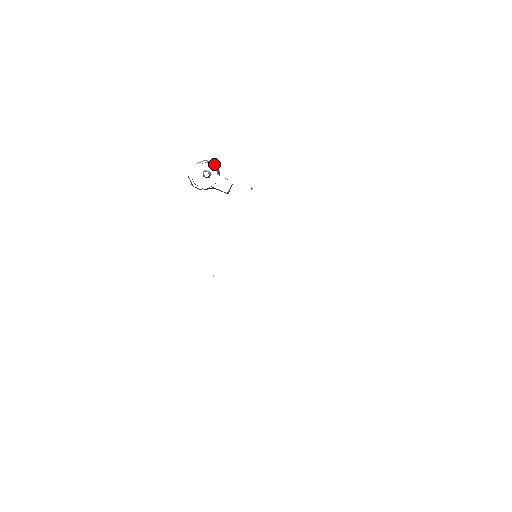
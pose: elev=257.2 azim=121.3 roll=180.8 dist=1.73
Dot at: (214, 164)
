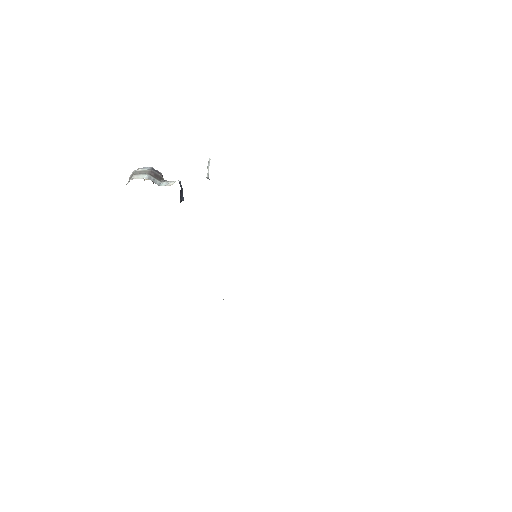
Dot at: (146, 171)
